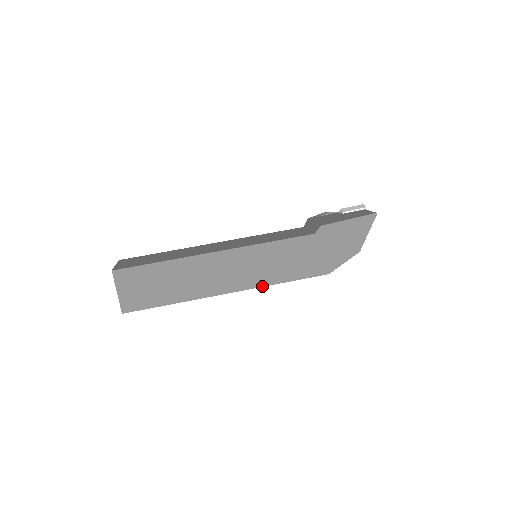
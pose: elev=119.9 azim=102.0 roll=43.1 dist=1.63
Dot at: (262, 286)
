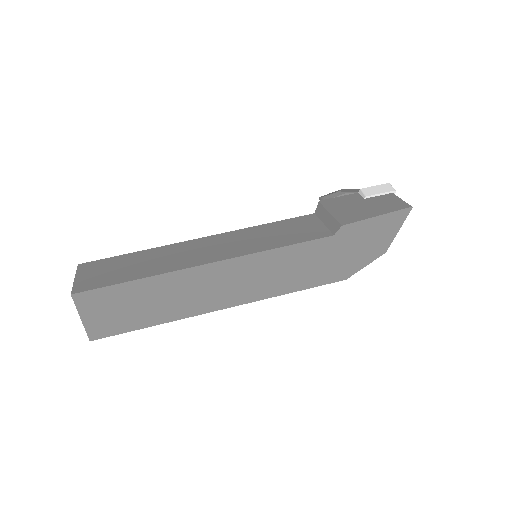
Dot at: (265, 298)
